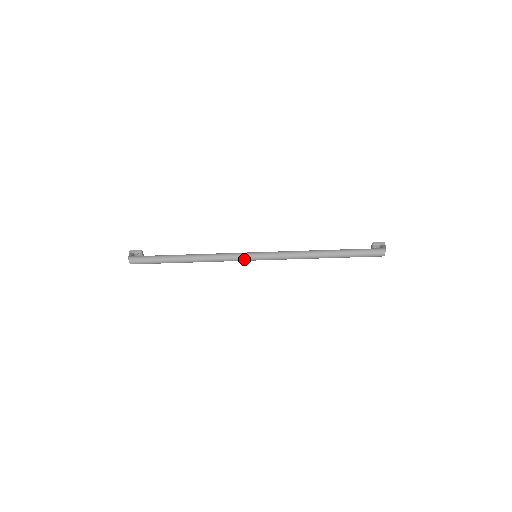
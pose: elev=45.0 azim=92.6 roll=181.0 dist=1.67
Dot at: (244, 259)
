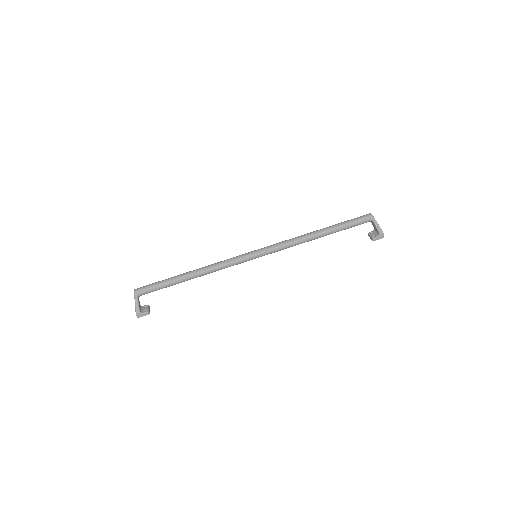
Dot at: (243, 255)
